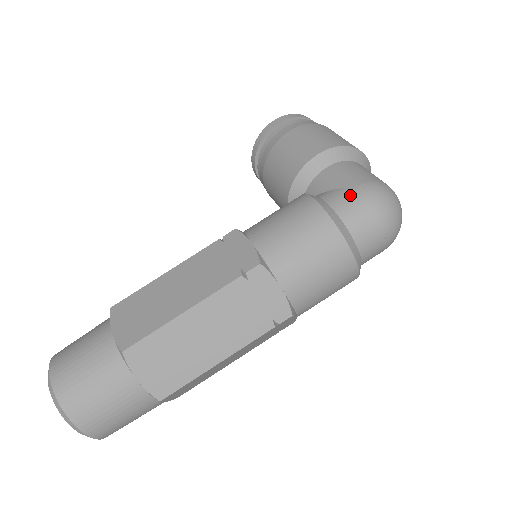
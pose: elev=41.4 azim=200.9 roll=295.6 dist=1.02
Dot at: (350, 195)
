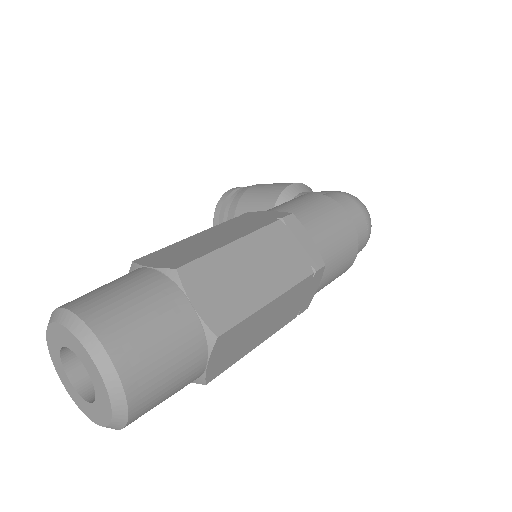
Dot at: (334, 194)
